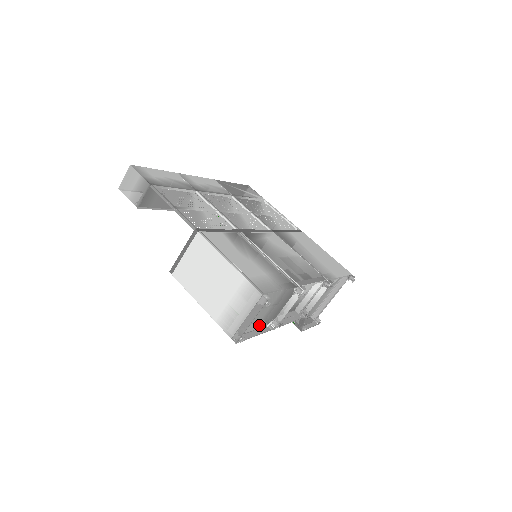
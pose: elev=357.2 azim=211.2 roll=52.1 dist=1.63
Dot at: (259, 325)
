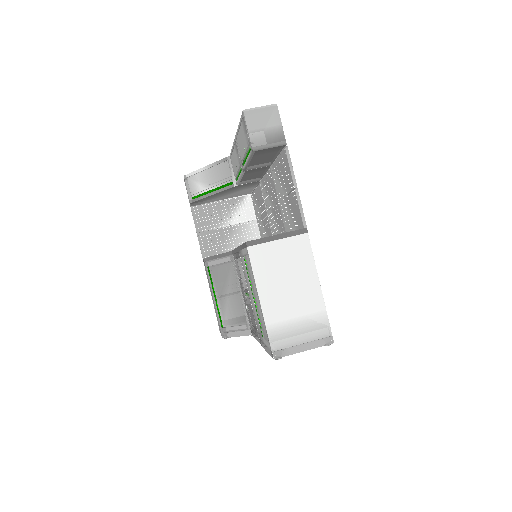
Dot at: occluded
